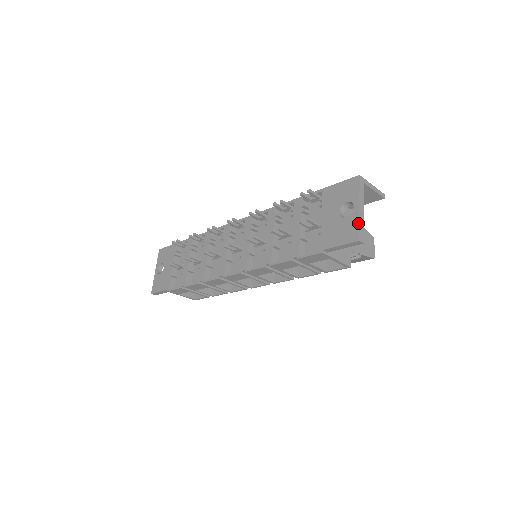
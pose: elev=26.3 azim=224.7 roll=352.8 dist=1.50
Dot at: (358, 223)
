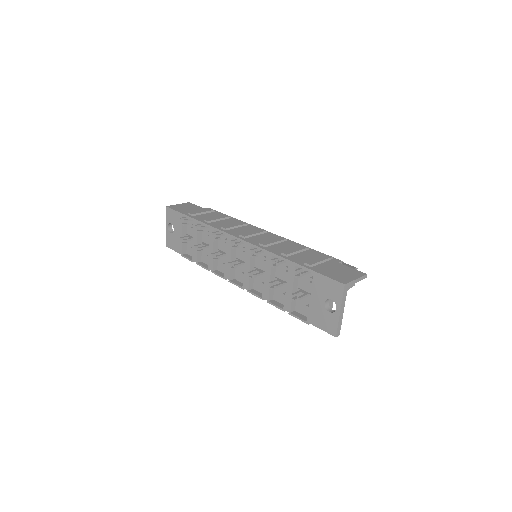
Dot at: (337, 324)
